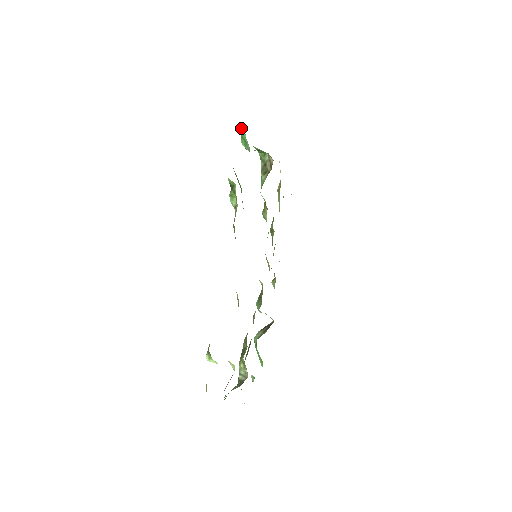
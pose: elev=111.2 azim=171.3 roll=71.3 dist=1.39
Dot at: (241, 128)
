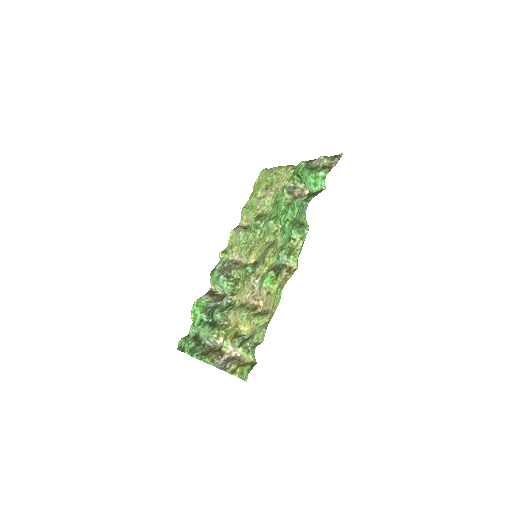
Dot at: (321, 173)
